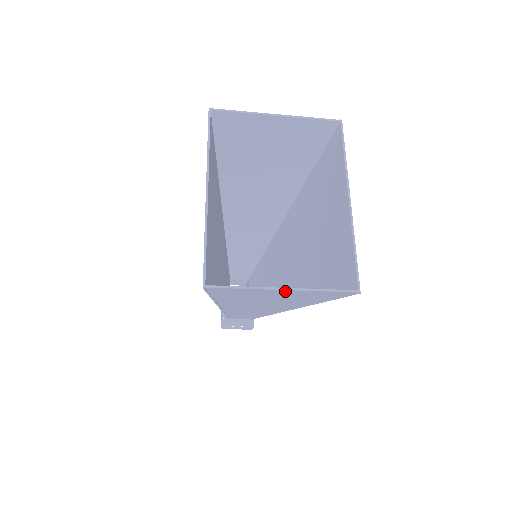
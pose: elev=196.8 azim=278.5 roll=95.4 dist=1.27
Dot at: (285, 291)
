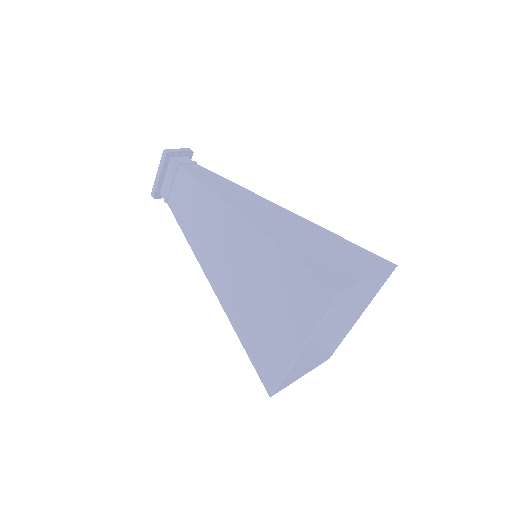
Dot at: (300, 371)
